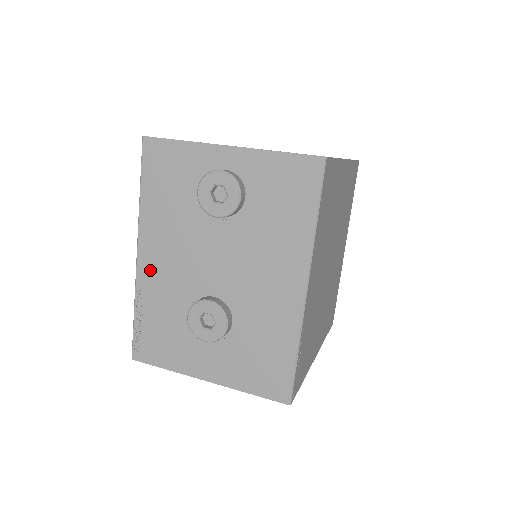
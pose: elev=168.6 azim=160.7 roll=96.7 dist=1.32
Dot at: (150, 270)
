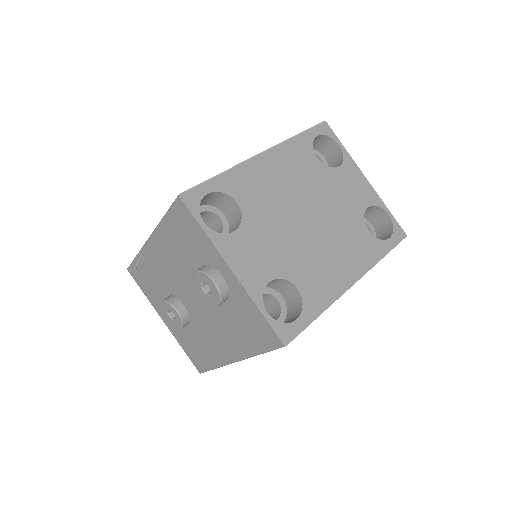
Dot at: (153, 254)
